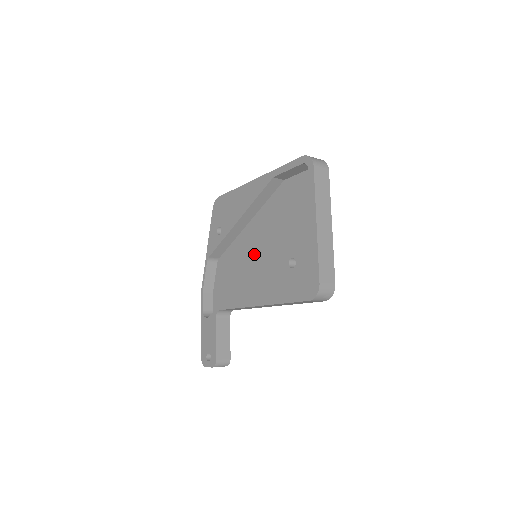
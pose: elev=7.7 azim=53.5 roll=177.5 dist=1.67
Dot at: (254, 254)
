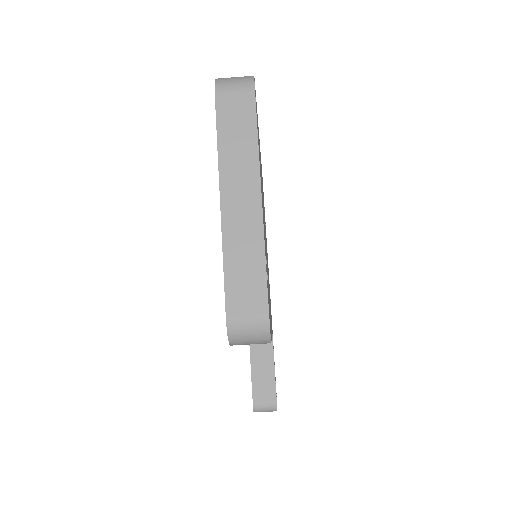
Dot at: occluded
